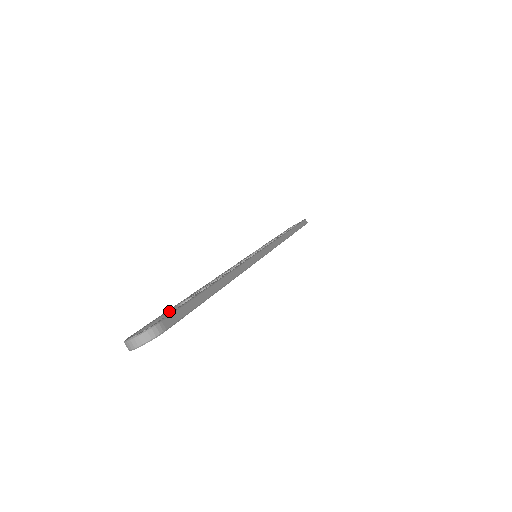
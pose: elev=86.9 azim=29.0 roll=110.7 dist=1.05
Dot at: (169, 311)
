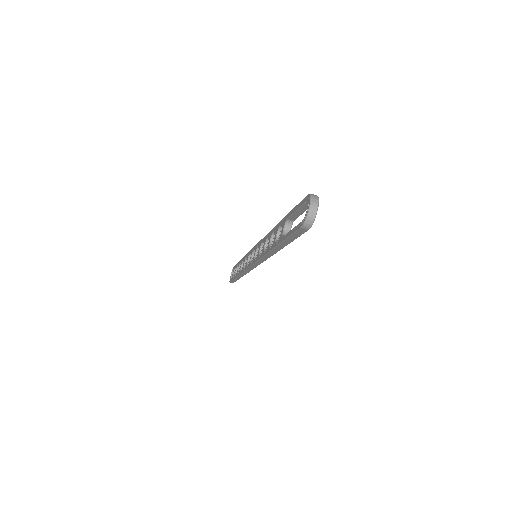
Dot at: (288, 233)
